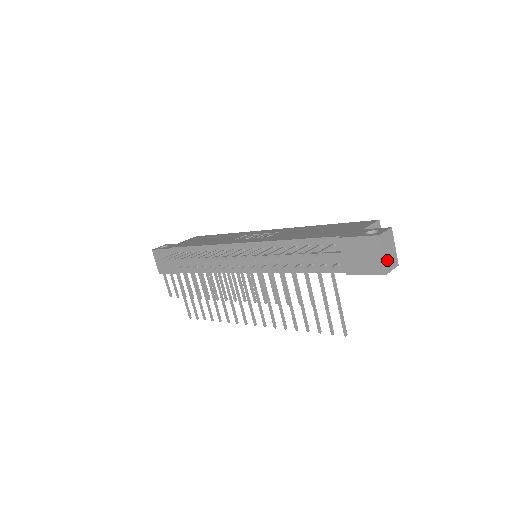
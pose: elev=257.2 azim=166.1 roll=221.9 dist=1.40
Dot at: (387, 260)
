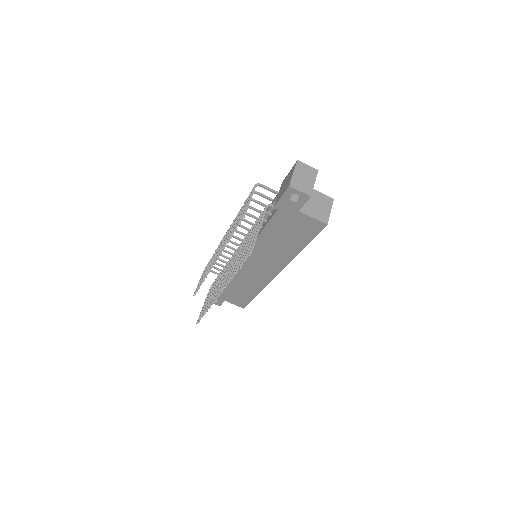
Dot at: (297, 180)
